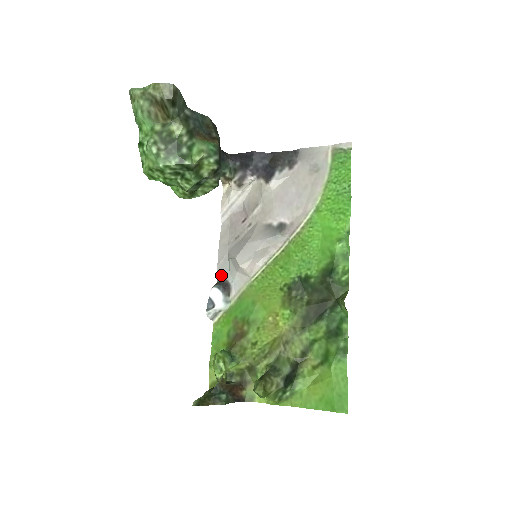
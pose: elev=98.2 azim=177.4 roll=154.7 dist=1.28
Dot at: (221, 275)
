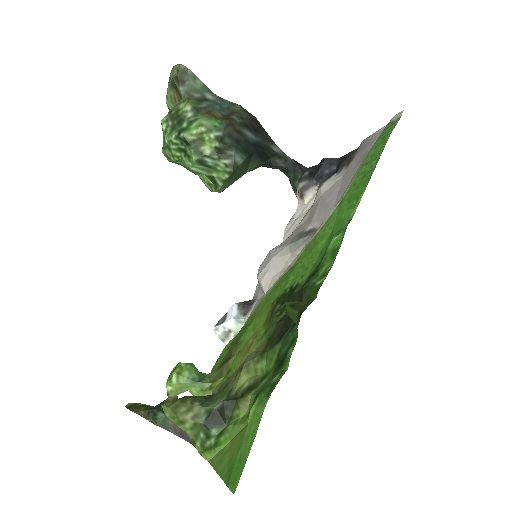
Dot at: (255, 295)
